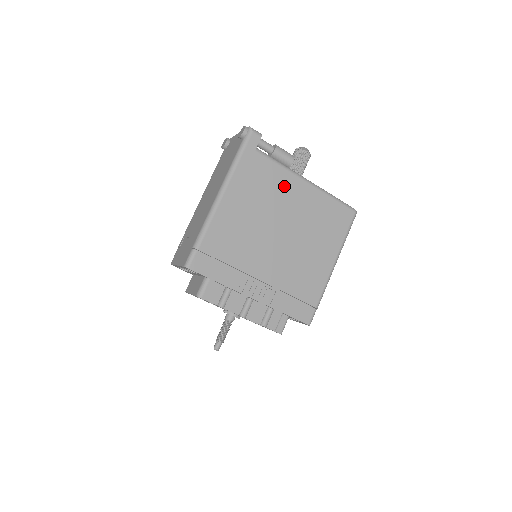
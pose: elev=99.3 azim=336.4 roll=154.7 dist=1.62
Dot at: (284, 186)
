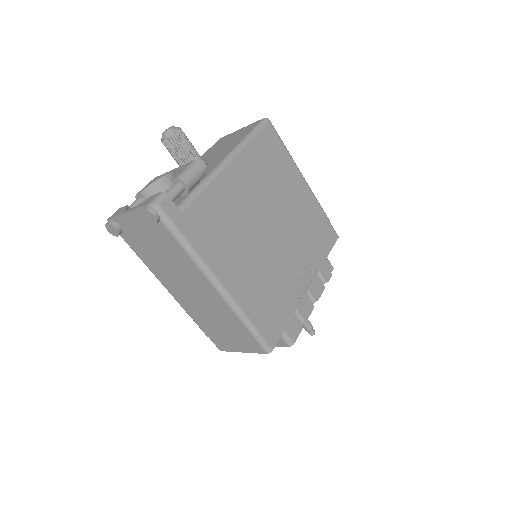
Dot at: (227, 196)
